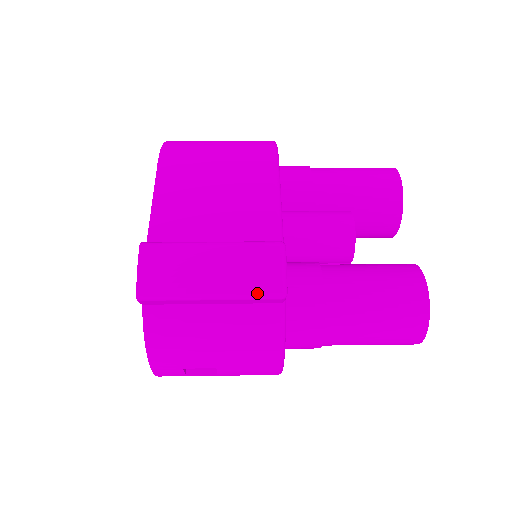
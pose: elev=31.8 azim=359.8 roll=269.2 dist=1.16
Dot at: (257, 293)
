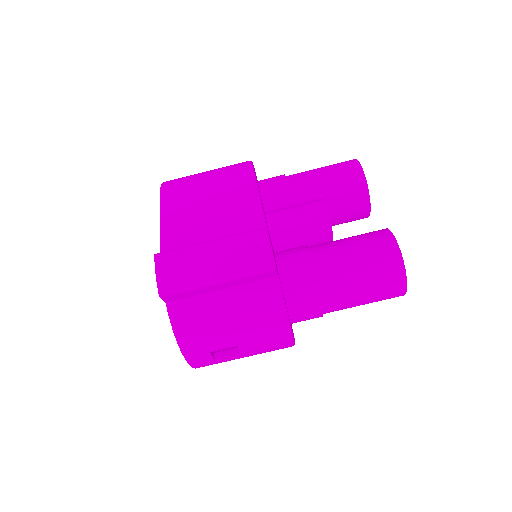
Dot at: (251, 270)
